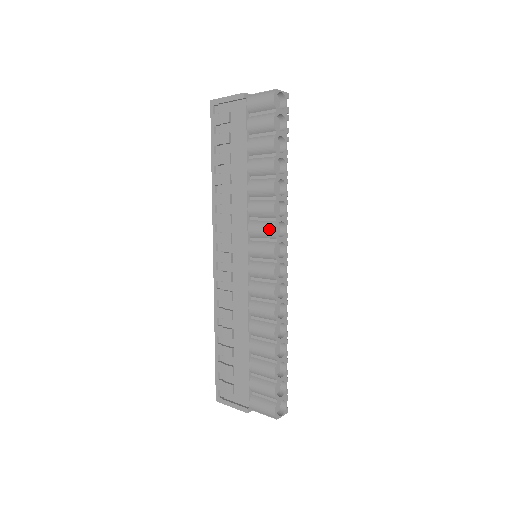
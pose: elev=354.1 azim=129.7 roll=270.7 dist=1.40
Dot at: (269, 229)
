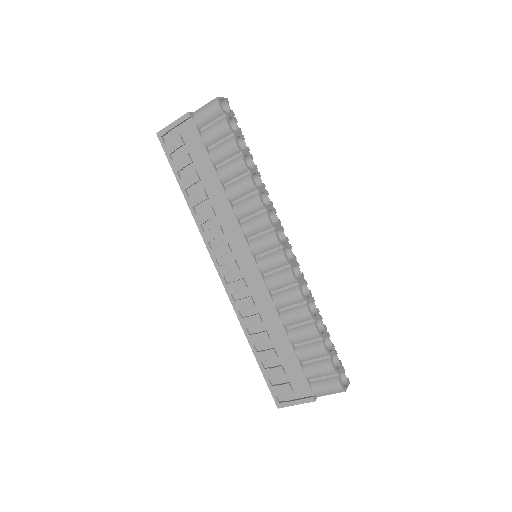
Dot at: (264, 221)
